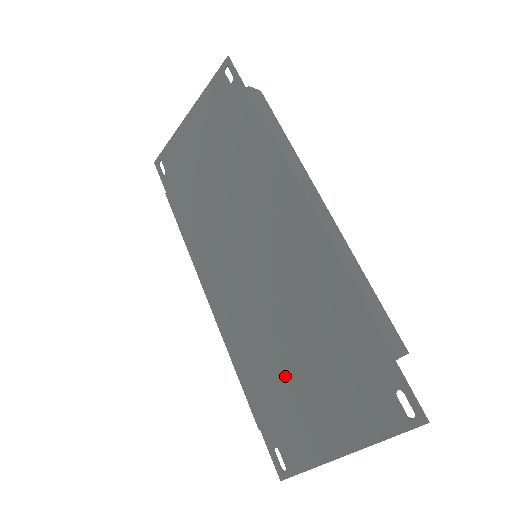
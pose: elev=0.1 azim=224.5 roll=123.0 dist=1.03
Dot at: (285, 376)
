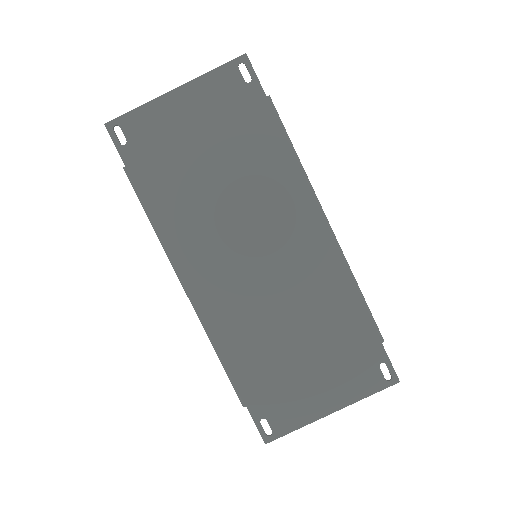
Dot at: (282, 360)
